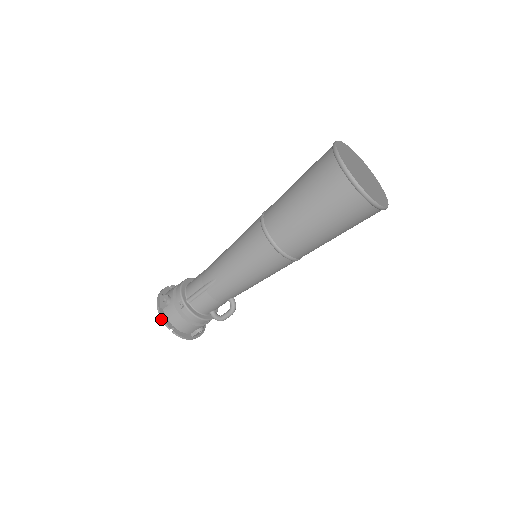
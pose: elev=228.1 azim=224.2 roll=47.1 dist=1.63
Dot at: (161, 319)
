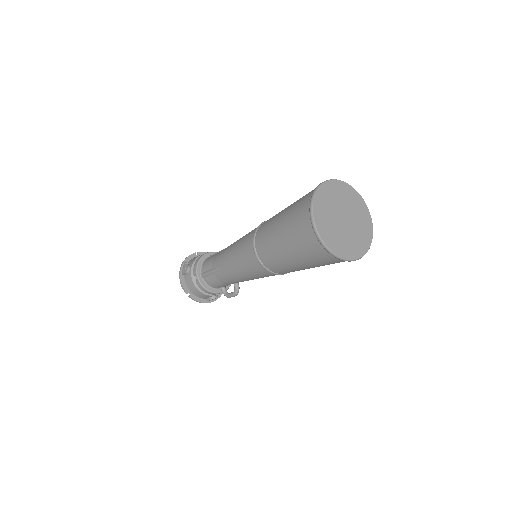
Dot at: (181, 284)
